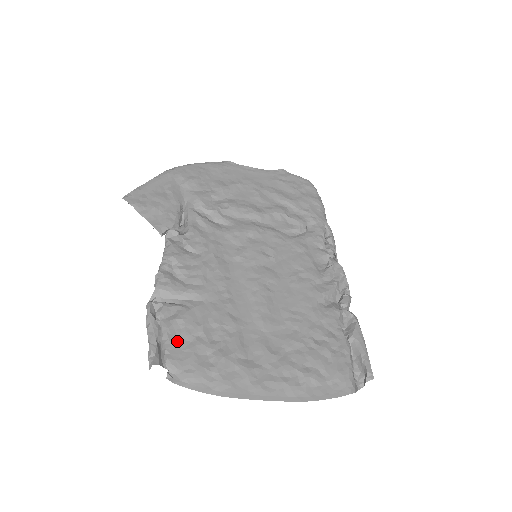
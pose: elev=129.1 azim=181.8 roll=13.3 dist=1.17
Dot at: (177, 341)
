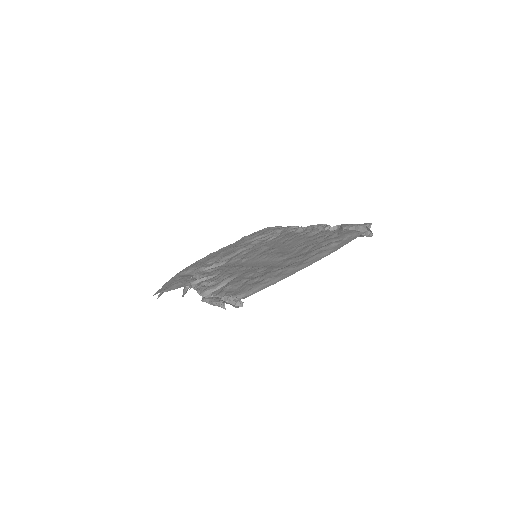
Dot at: (232, 291)
